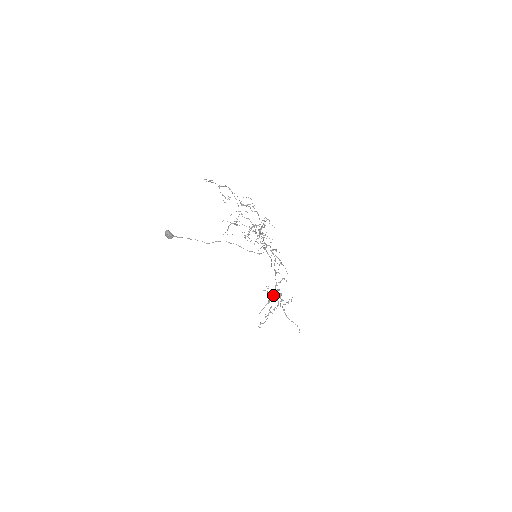
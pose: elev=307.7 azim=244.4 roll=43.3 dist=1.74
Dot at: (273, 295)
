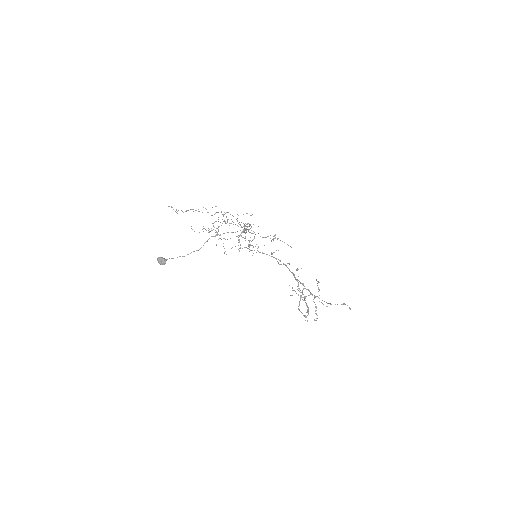
Dot at: (298, 286)
